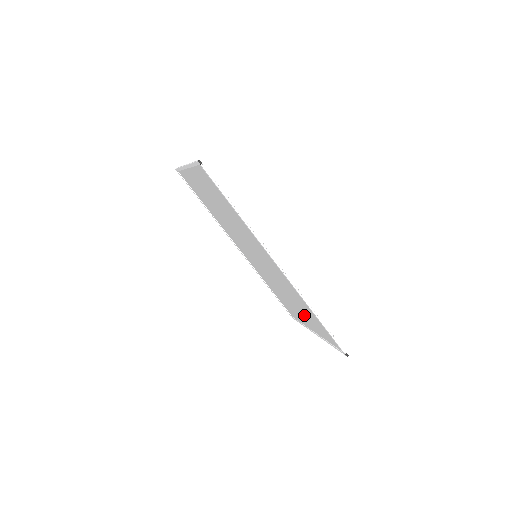
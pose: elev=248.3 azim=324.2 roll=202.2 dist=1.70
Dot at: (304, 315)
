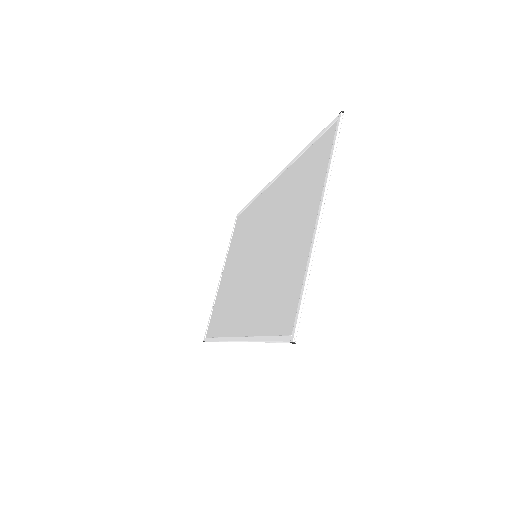
Dot at: (227, 284)
